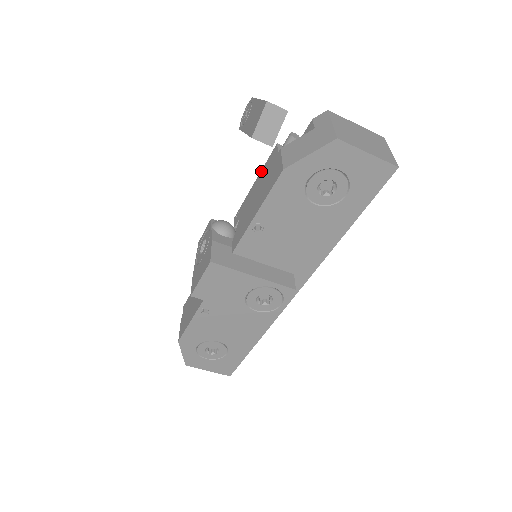
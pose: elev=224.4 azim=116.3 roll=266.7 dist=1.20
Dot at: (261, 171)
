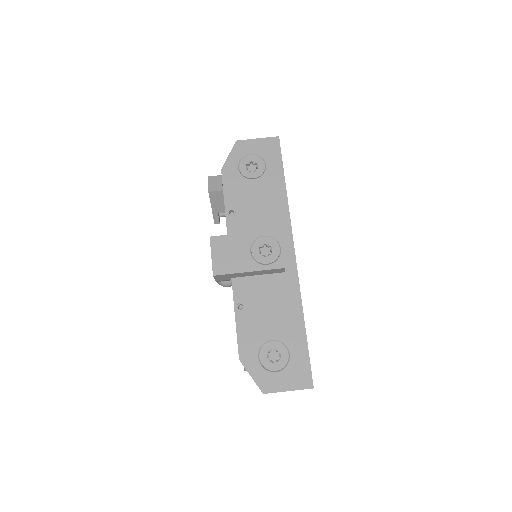
Dot at: occluded
